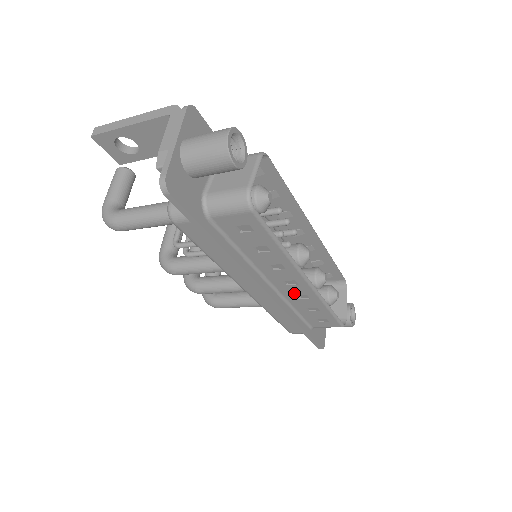
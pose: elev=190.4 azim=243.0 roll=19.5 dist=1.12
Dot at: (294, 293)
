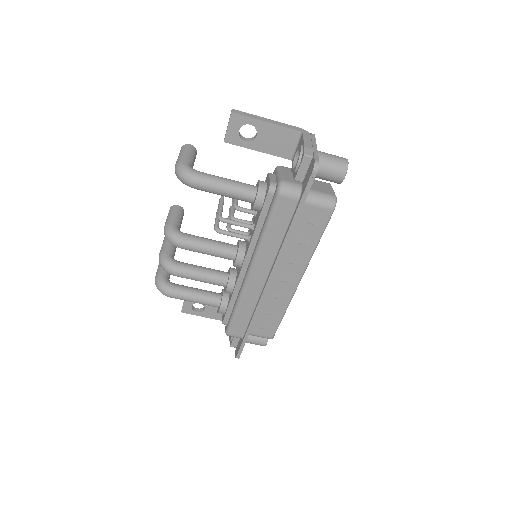
Dot at: (278, 291)
